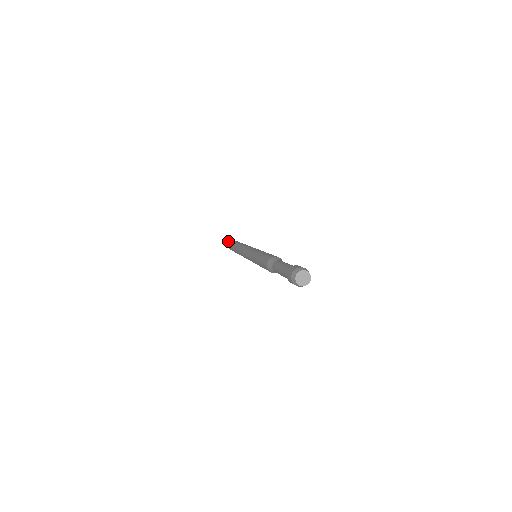
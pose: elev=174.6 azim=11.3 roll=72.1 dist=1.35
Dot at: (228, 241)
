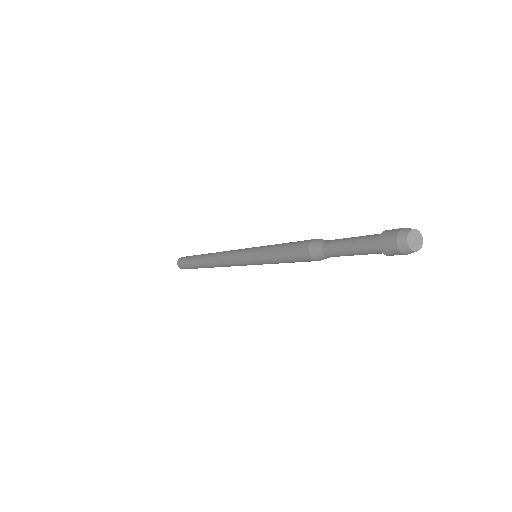
Dot at: occluded
